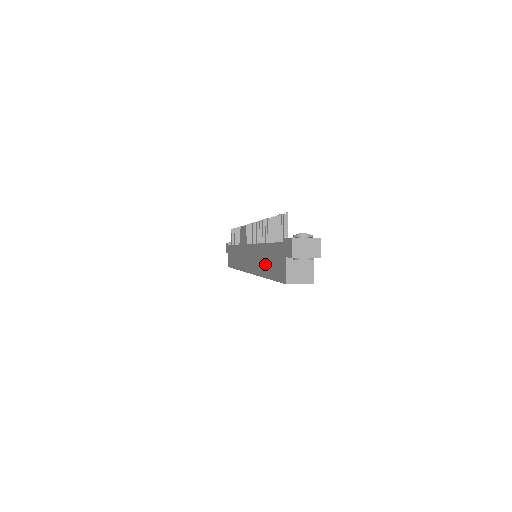
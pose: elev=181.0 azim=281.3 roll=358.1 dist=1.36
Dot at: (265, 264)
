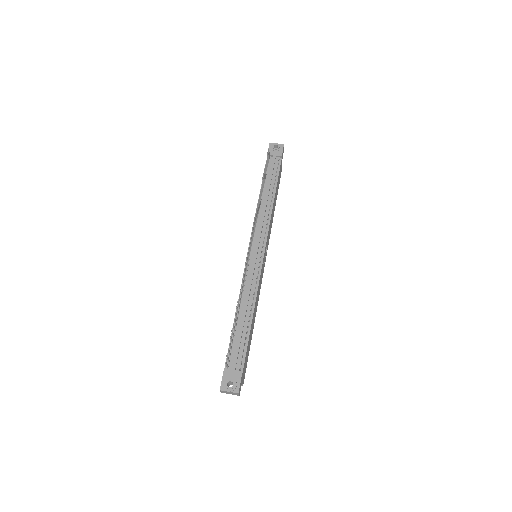
Dot at: occluded
